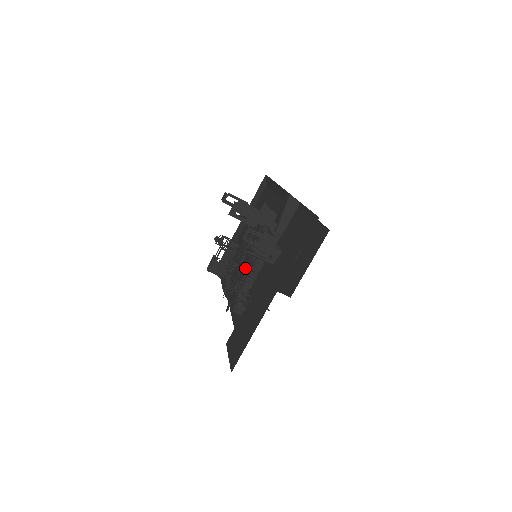
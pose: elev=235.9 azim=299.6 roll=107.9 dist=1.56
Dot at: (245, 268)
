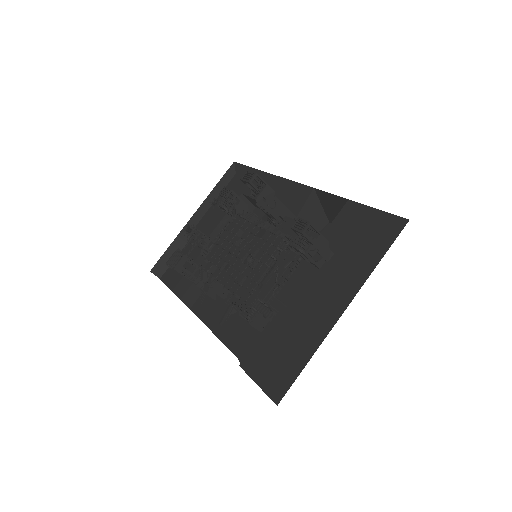
Dot at: (286, 270)
